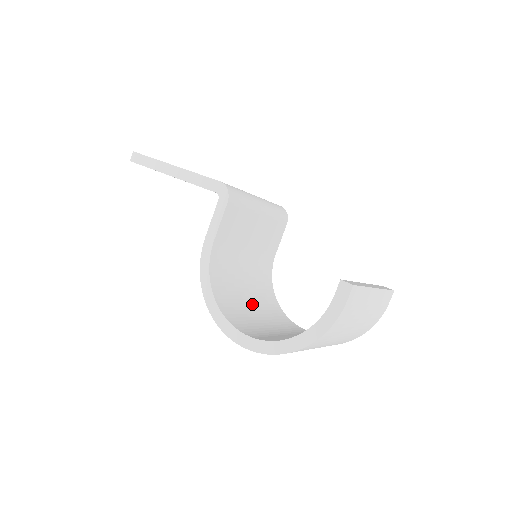
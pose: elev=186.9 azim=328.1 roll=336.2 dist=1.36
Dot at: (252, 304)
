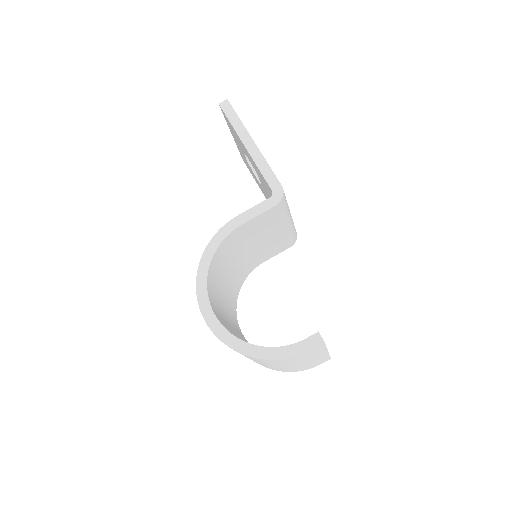
Dot at: (225, 288)
